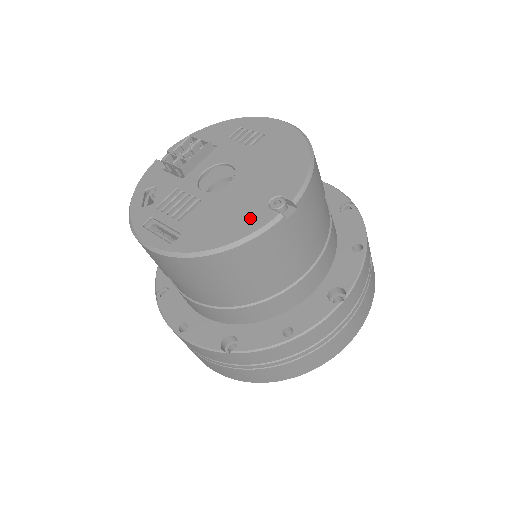
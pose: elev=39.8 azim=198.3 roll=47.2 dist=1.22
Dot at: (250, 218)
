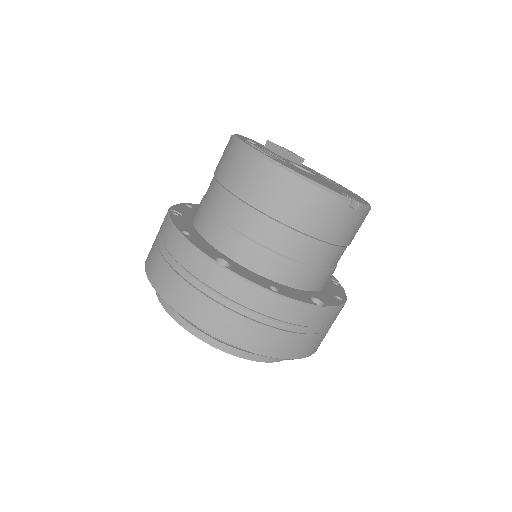
Dot at: (329, 187)
